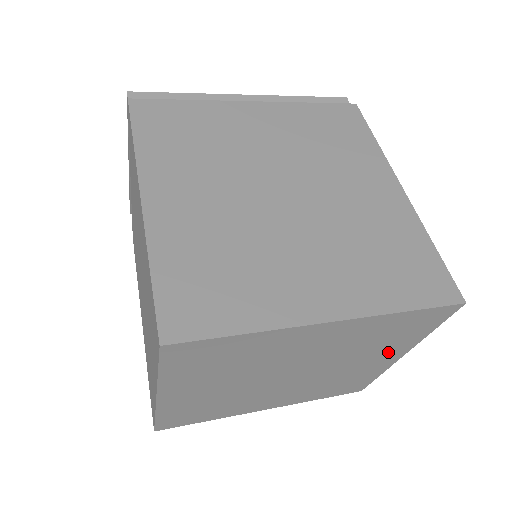
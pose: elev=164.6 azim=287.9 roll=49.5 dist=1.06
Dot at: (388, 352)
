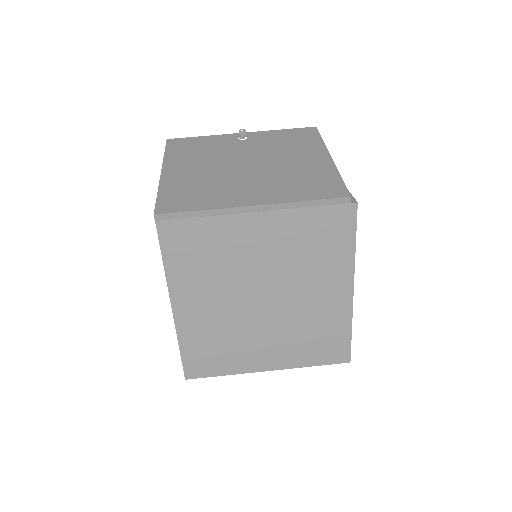
Dot at: occluded
